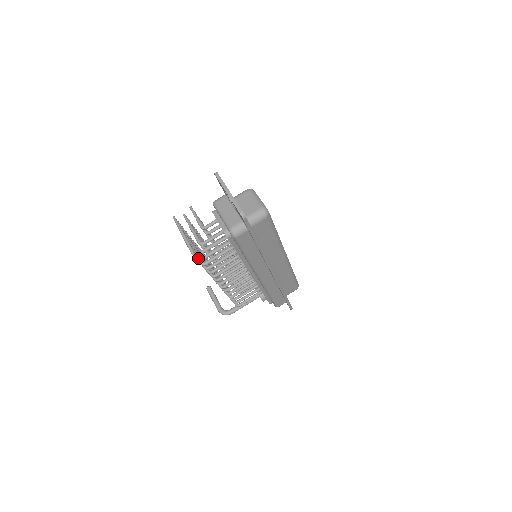
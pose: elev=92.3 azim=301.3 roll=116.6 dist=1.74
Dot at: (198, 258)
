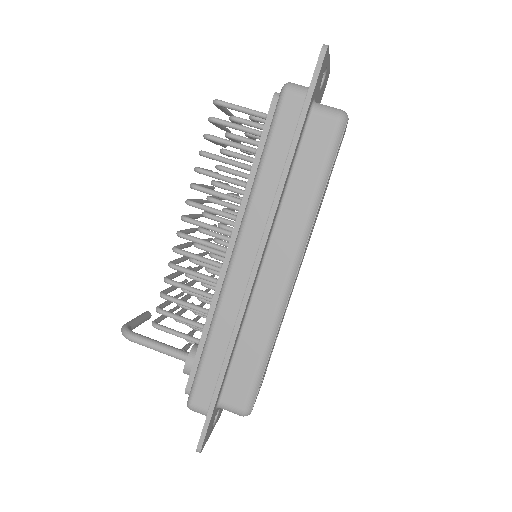
Dot at: (213, 117)
